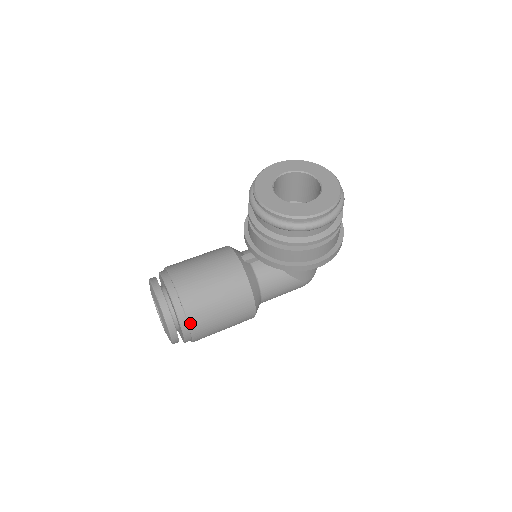
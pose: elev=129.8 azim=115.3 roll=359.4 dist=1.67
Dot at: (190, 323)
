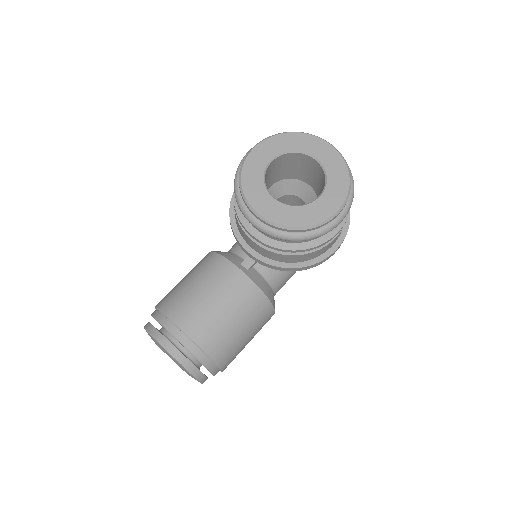
Dot at: (219, 364)
